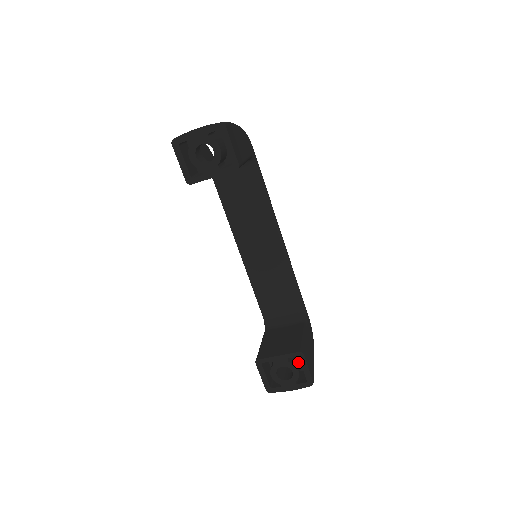
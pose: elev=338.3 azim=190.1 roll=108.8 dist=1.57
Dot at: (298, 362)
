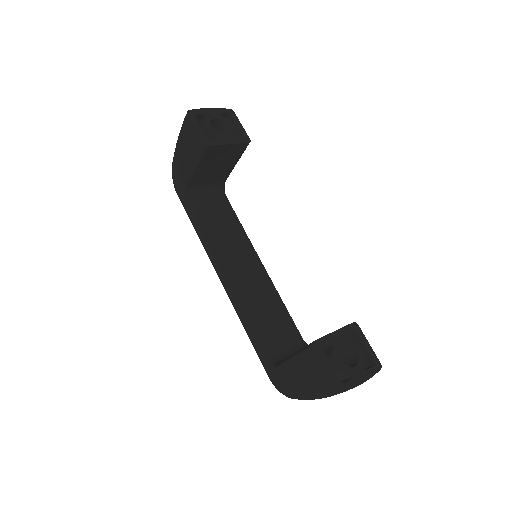
Dot at: occluded
